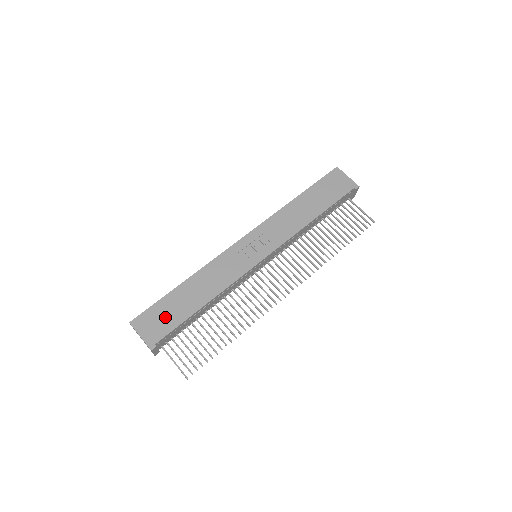
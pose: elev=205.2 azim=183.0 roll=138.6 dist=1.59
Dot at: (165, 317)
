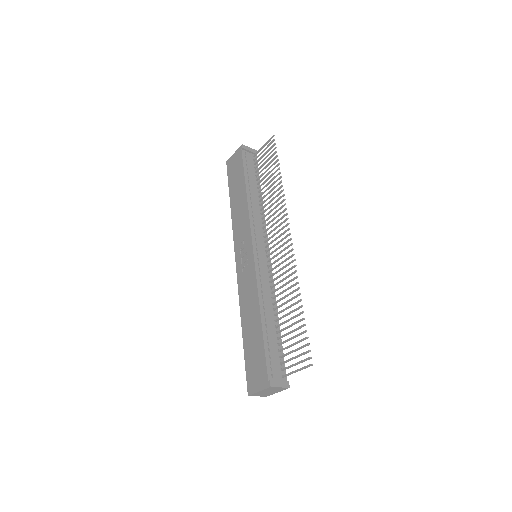
Dot at: (255, 360)
